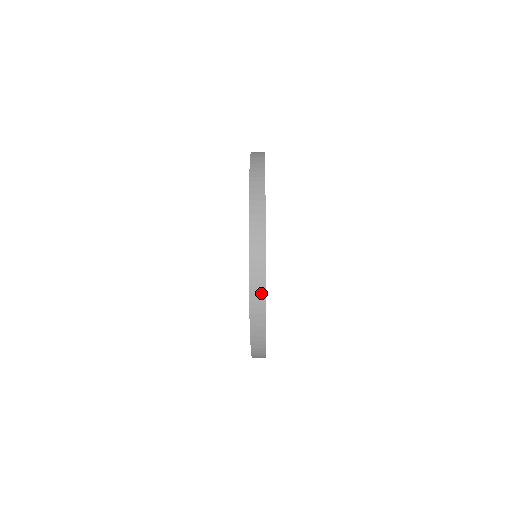
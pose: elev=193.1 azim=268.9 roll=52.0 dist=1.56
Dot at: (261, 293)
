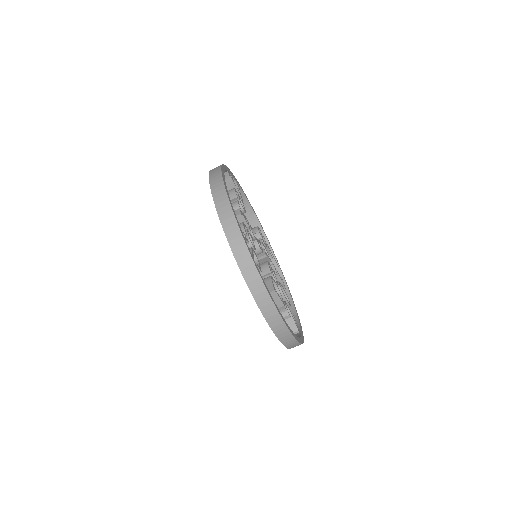
Dot at: (218, 173)
